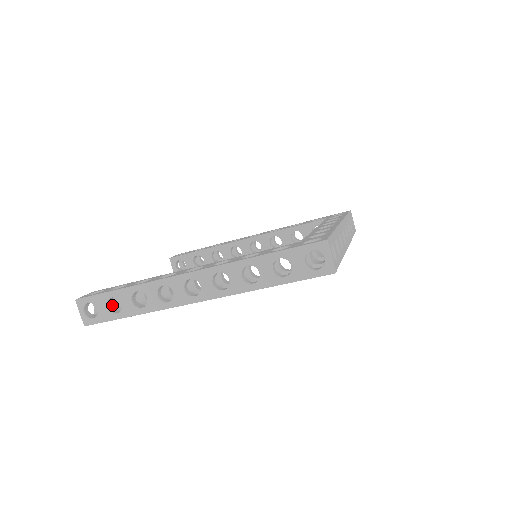
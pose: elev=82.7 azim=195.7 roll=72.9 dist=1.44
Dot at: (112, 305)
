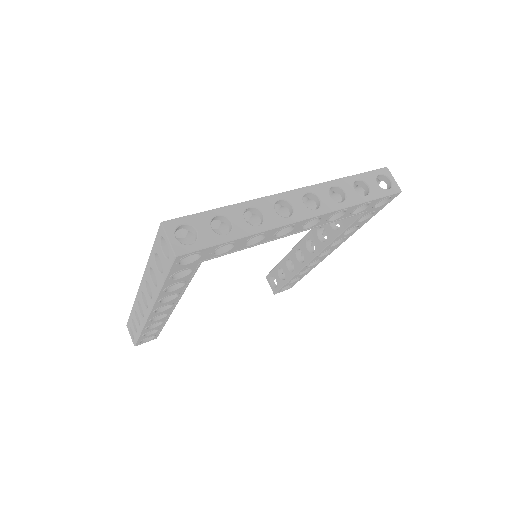
Dot at: occluded
